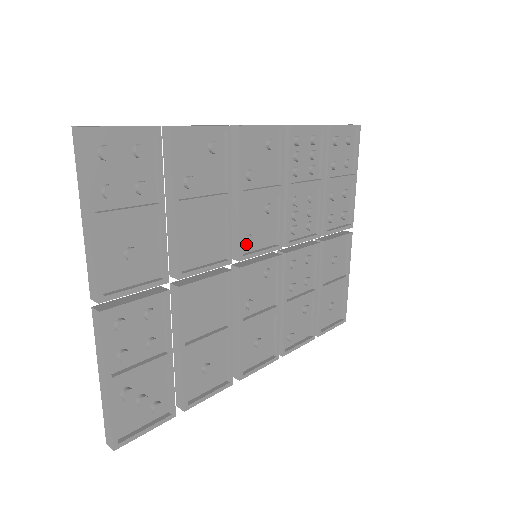
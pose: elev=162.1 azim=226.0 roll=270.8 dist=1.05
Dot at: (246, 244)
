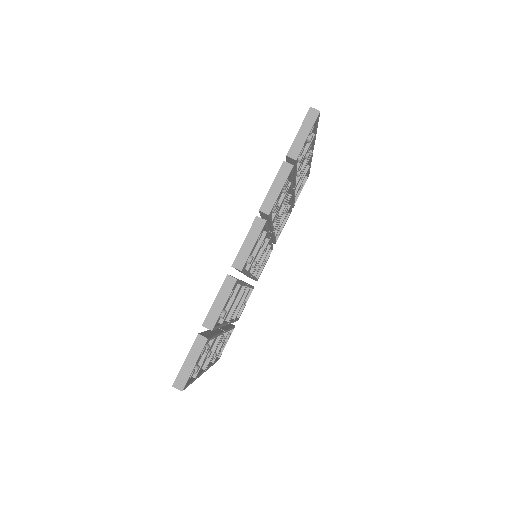
Dot at: (251, 266)
